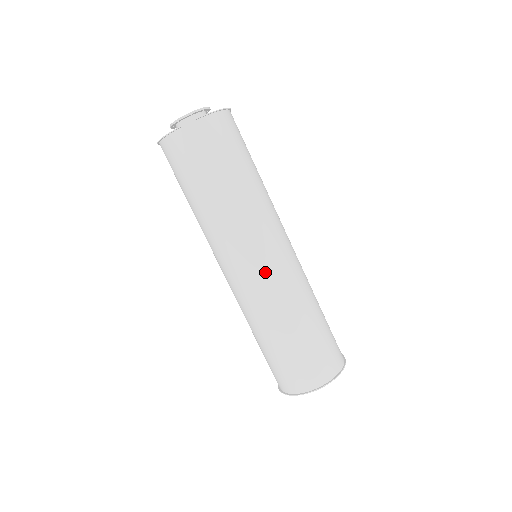
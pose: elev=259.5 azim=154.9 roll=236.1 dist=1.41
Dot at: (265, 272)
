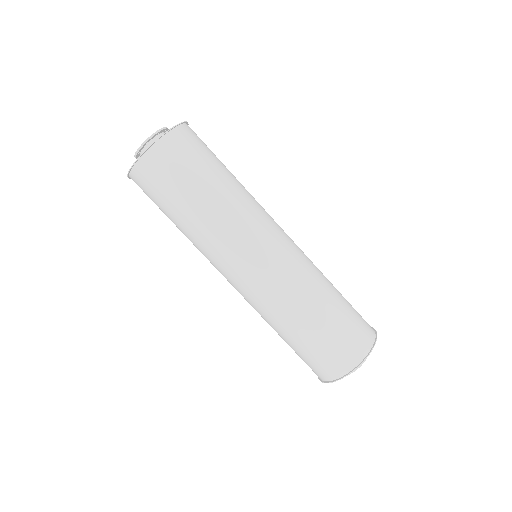
Dot at: (259, 276)
